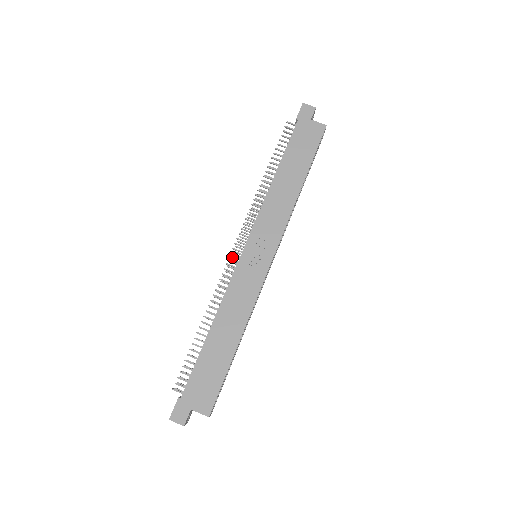
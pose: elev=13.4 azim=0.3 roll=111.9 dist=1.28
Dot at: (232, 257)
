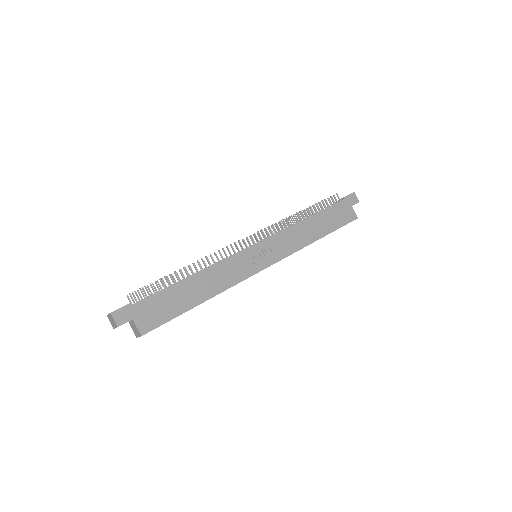
Dot at: occluded
